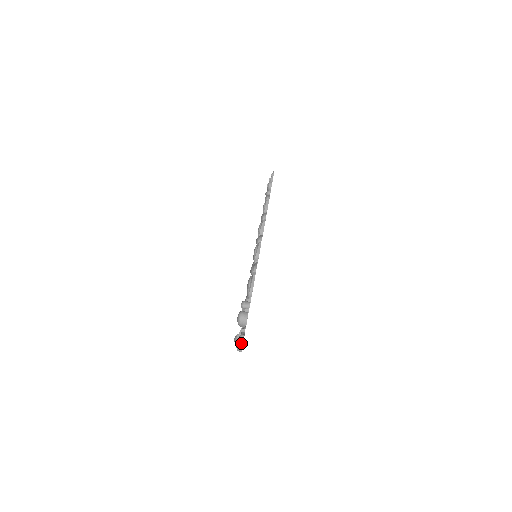
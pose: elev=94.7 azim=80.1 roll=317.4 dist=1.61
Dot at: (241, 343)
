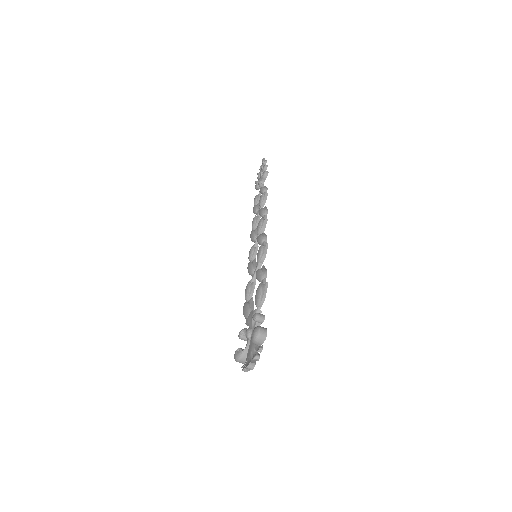
Dot at: (254, 364)
